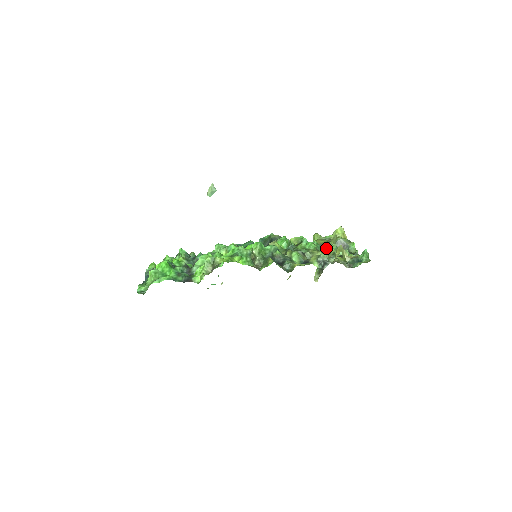
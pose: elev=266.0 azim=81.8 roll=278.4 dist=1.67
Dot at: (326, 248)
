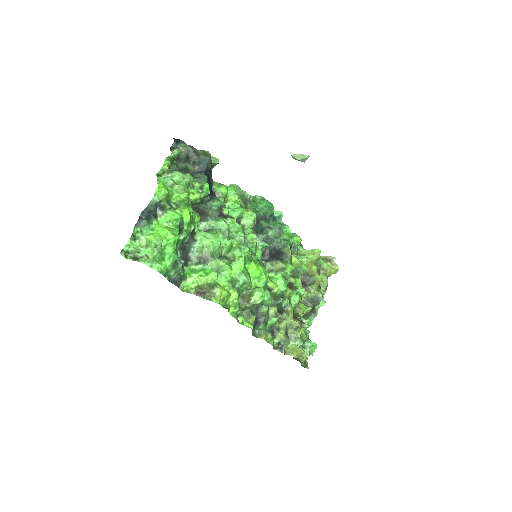
Dot at: (307, 282)
